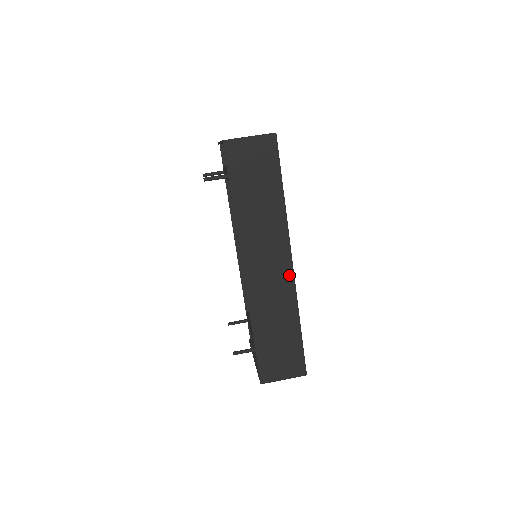
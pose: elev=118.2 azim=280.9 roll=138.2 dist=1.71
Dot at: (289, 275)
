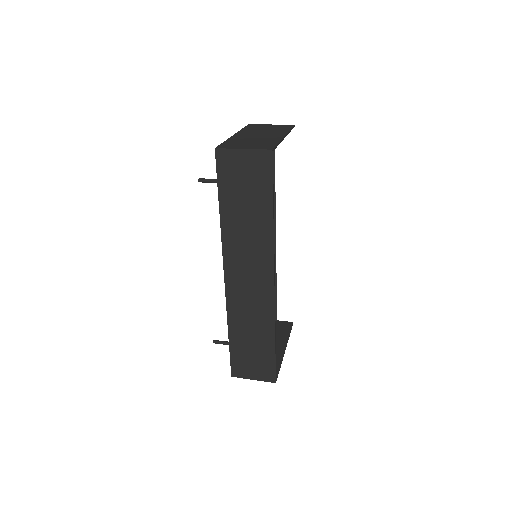
Dot at: (269, 292)
